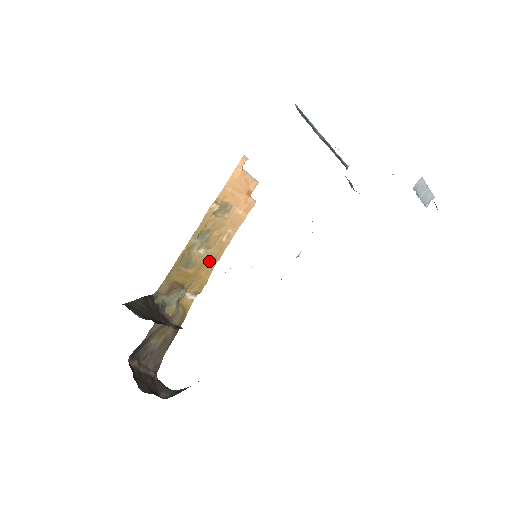
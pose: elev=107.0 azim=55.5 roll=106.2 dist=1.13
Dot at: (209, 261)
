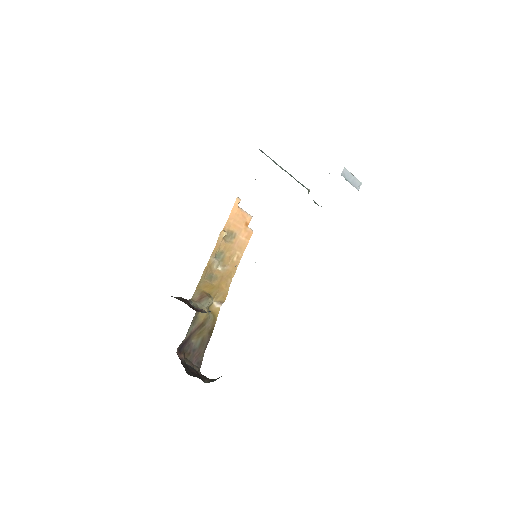
Dot at: (227, 276)
